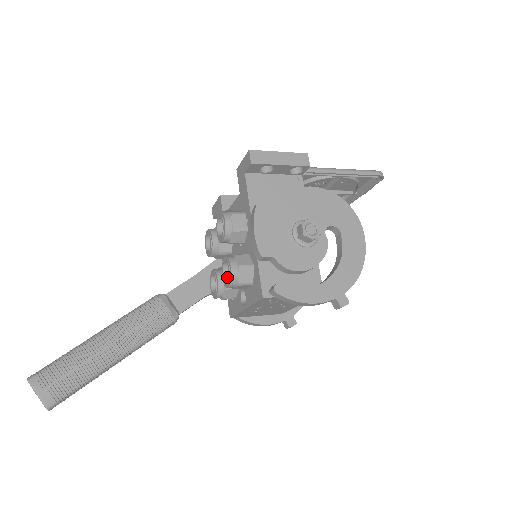
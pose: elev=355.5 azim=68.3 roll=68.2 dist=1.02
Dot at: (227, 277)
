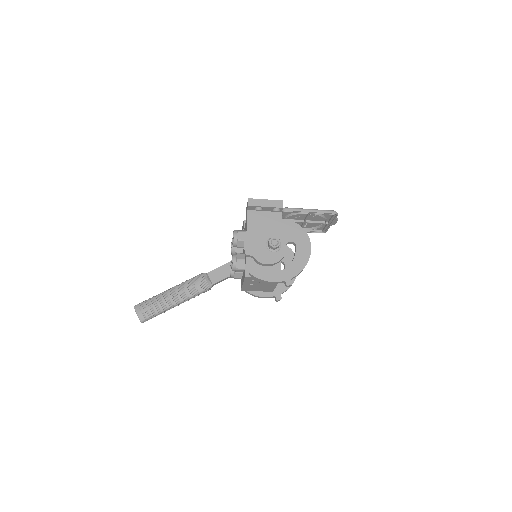
Dot at: occluded
